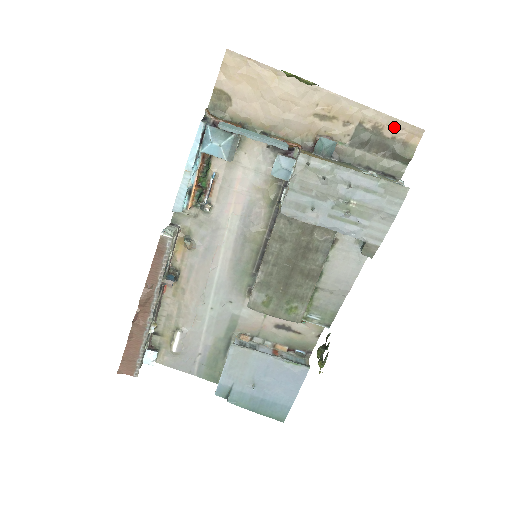
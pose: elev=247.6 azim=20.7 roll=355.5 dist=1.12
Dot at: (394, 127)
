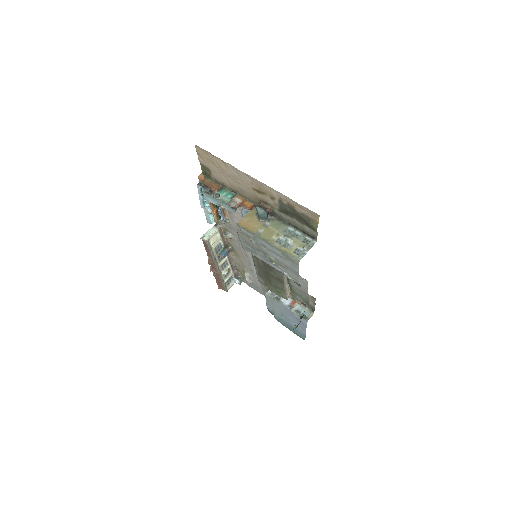
Dot at: (300, 208)
